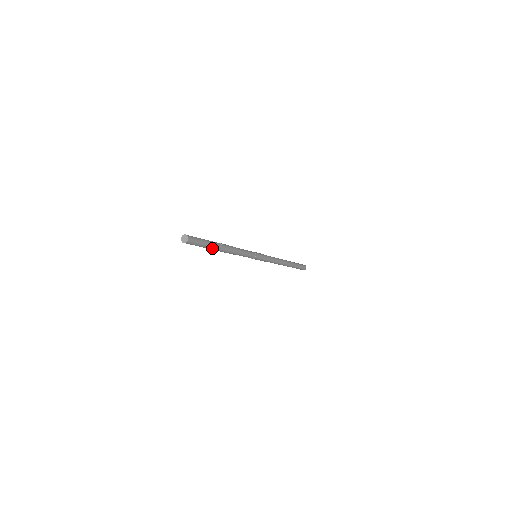
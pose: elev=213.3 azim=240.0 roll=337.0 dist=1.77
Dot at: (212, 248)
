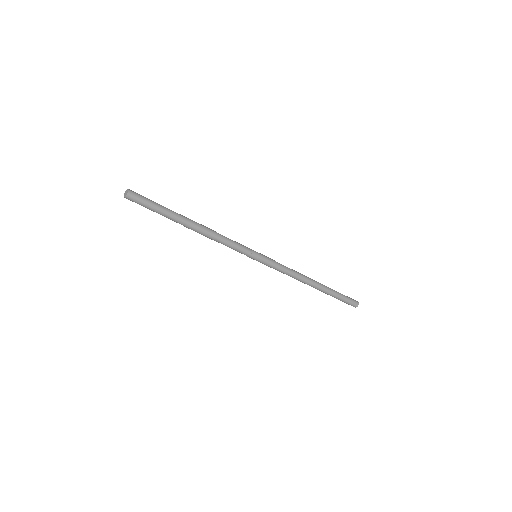
Dot at: (171, 218)
